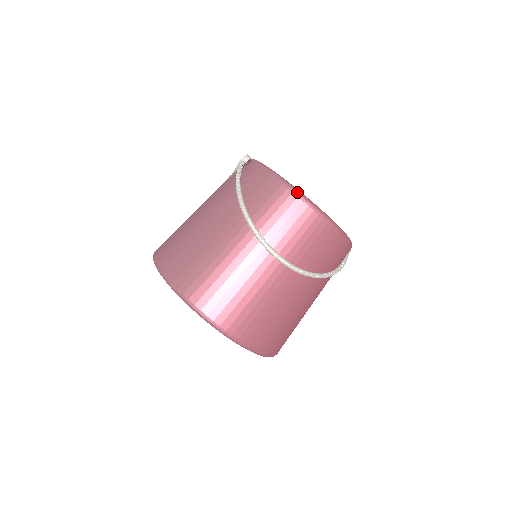
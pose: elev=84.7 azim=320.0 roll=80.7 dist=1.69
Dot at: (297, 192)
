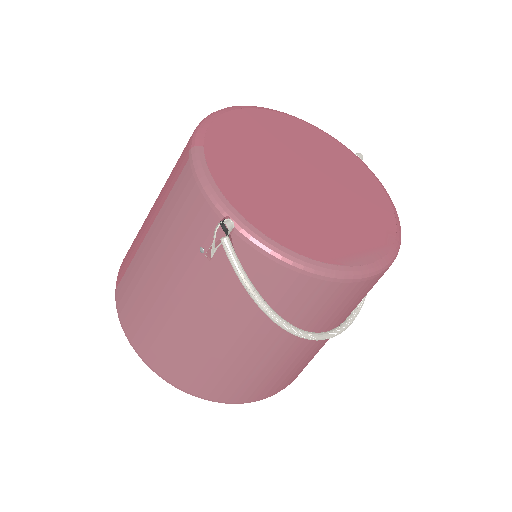
Dot at: (365, 277)
